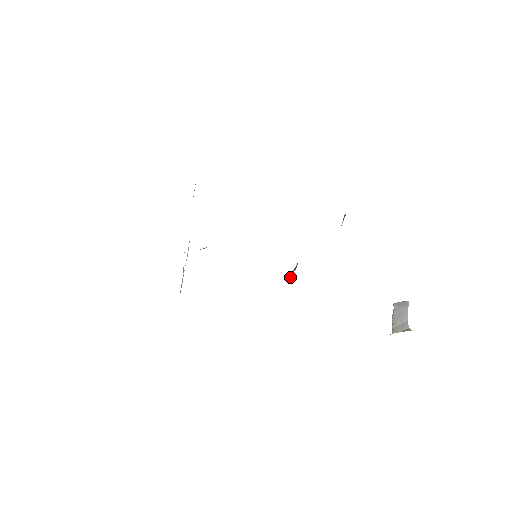
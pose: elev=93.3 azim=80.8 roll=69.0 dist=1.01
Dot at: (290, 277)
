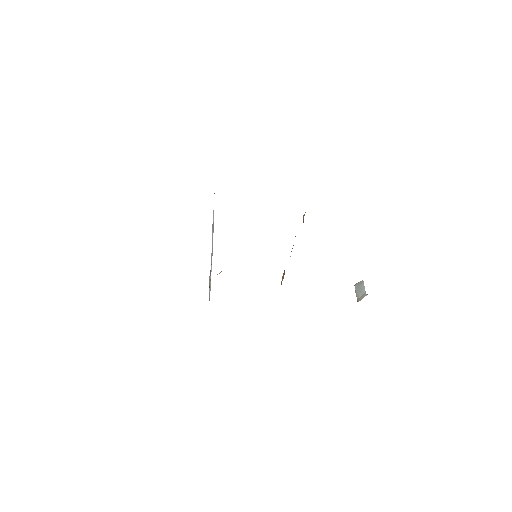
Dot at: (281, 282)
